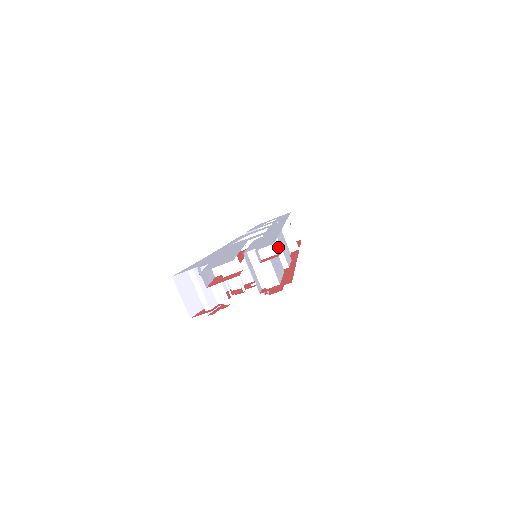
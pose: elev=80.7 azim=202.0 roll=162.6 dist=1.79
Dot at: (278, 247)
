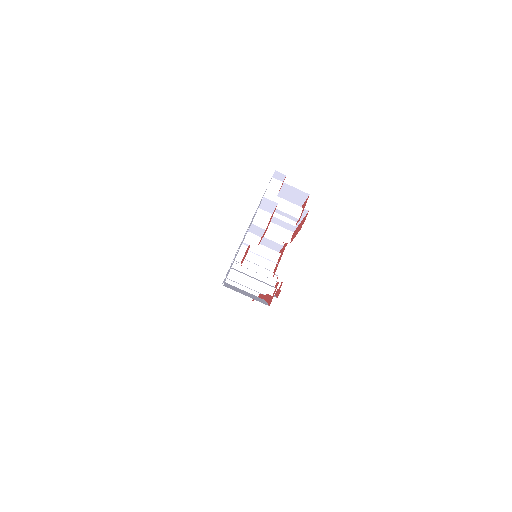
Dot at: occluded
